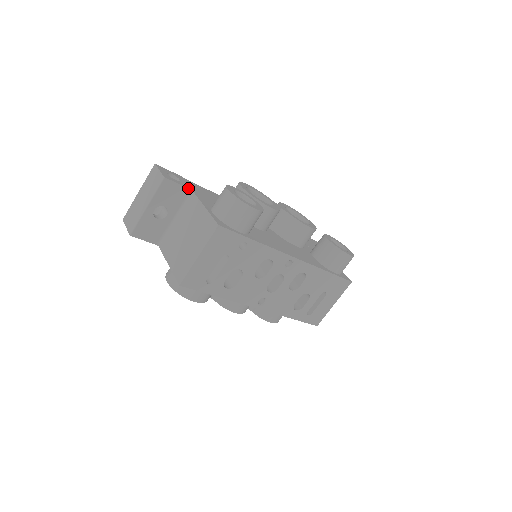
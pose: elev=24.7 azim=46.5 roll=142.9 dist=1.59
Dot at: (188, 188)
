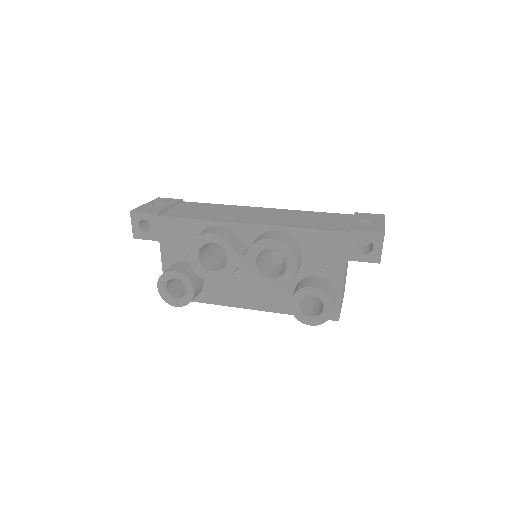
Dot at: (155, 240)
